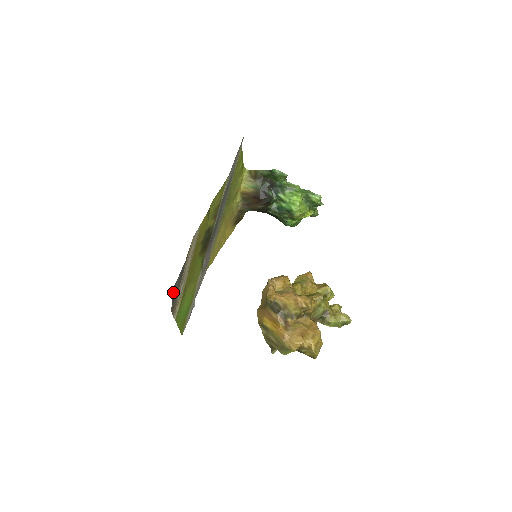
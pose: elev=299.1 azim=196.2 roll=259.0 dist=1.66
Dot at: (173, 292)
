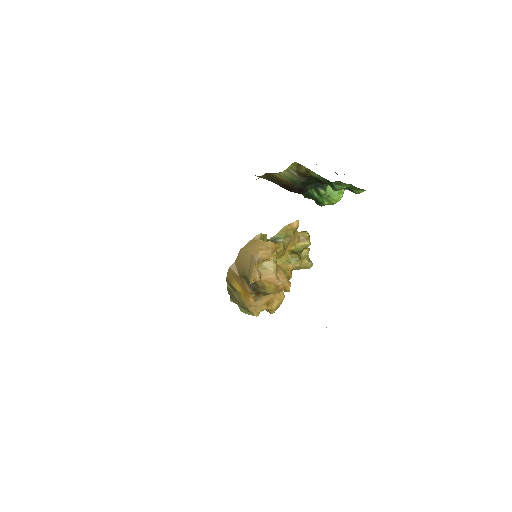
Dot at: occluded
